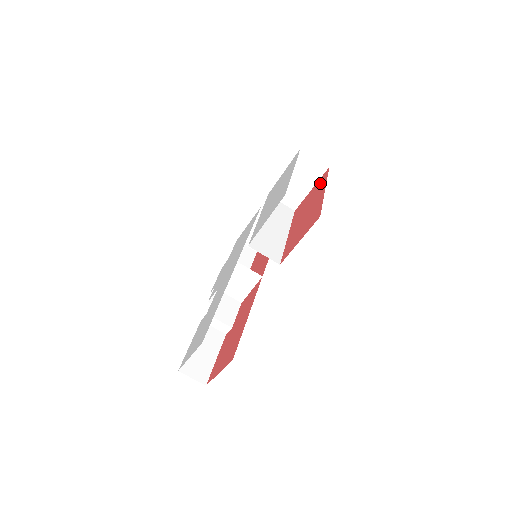
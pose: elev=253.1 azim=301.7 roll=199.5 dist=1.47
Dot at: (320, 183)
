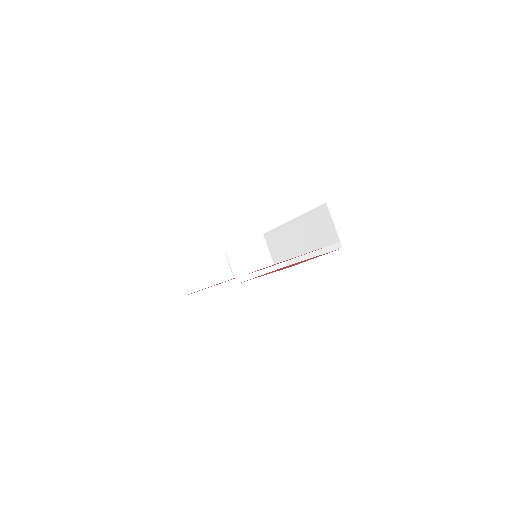
Dot at: (286, 266)
